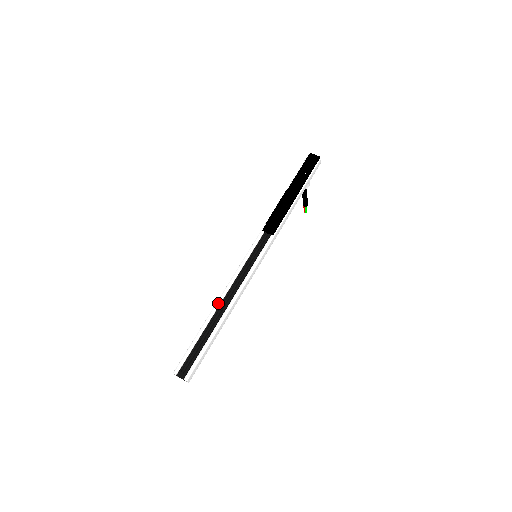
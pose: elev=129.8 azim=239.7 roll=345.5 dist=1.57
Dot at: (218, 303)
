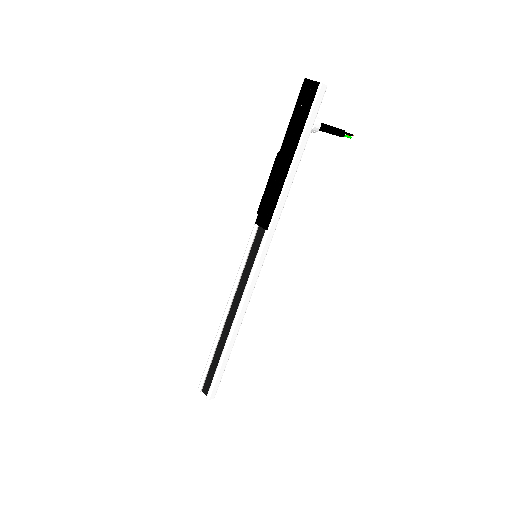
Dot at: (223, 320)
